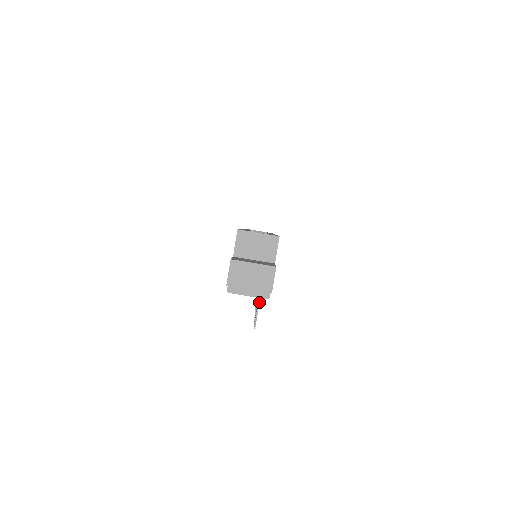
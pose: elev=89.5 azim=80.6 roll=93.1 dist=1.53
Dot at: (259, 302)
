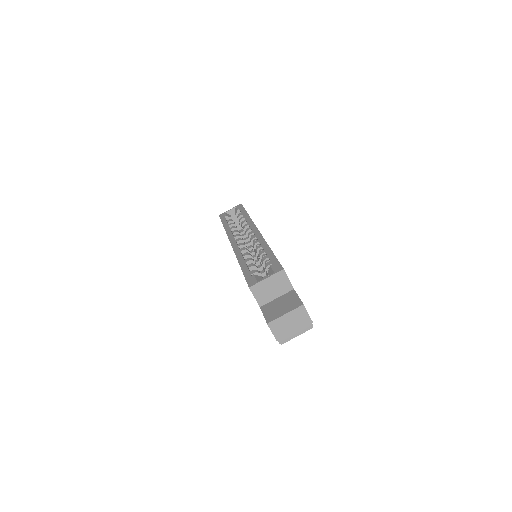
Dot at: occluded
